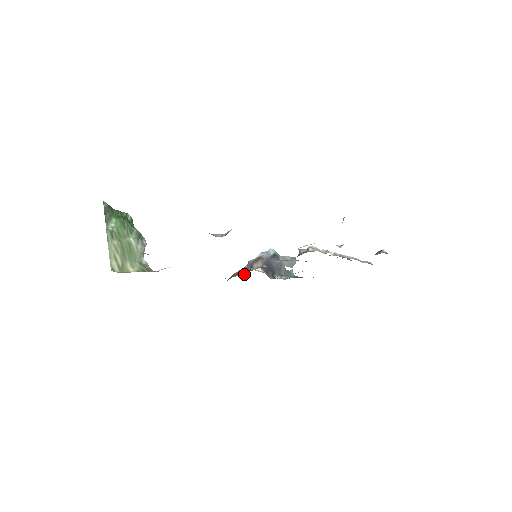
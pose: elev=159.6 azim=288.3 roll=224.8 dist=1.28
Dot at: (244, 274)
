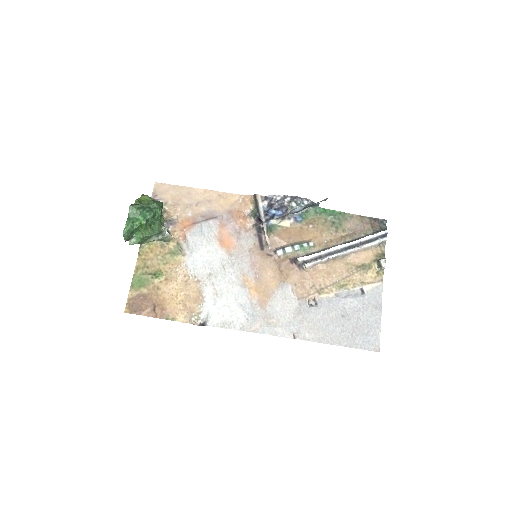
Dot at: (258, 222)
